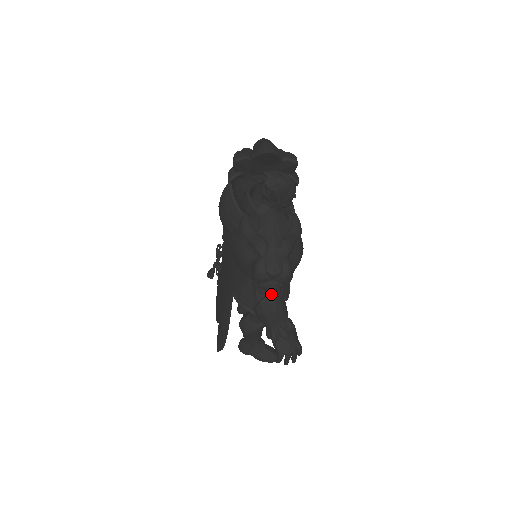
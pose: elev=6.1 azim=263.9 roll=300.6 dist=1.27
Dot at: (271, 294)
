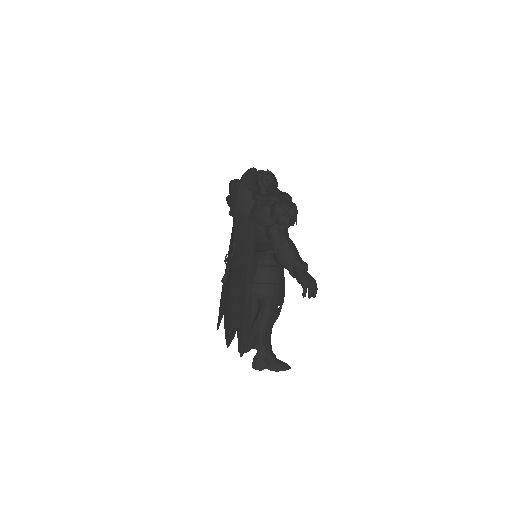
Dot at: (288, 227)
